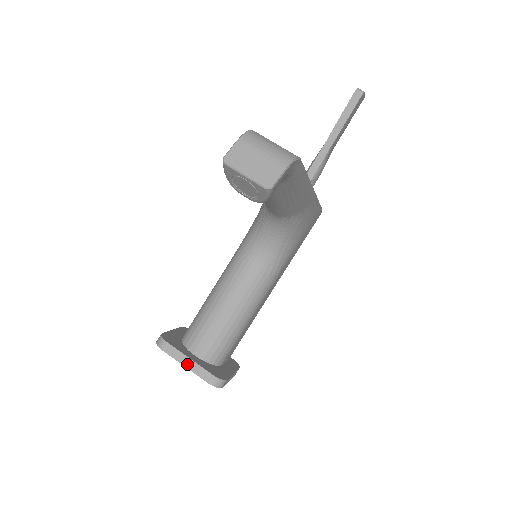
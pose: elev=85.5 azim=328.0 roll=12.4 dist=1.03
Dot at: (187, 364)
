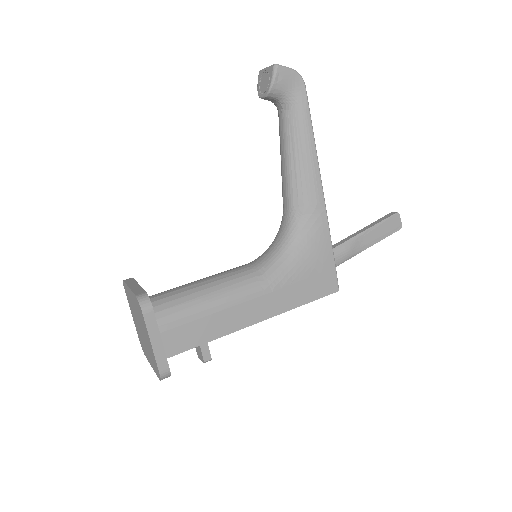
Dot at: (133, 286)
